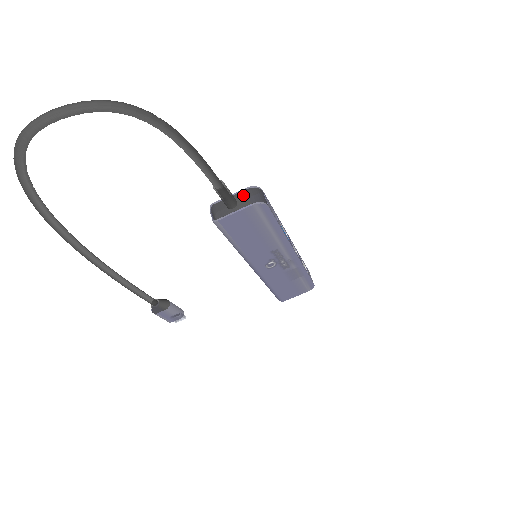
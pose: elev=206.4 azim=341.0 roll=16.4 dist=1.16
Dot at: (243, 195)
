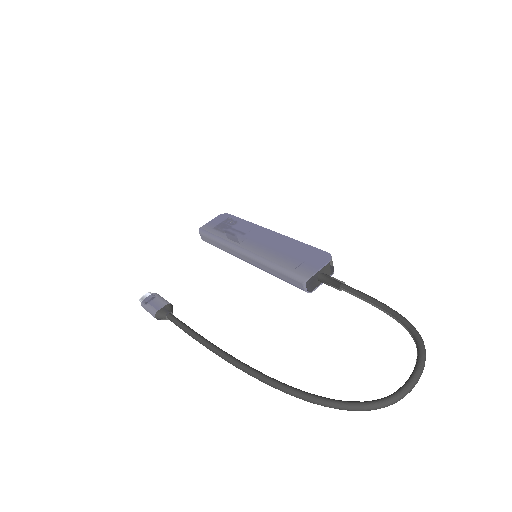
Dot at: (327, 268)
